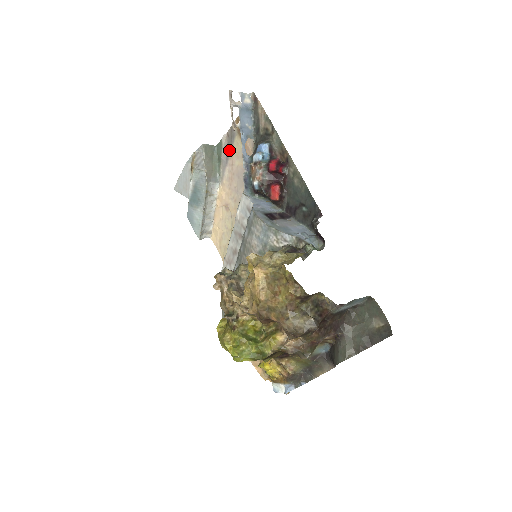
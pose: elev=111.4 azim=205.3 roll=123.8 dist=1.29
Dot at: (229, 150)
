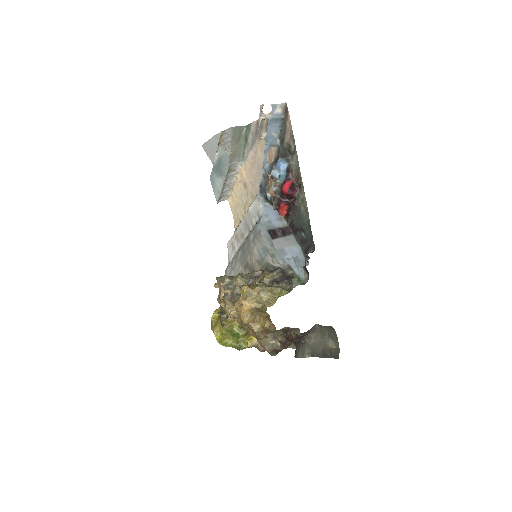
Dot at: (256, 138)
